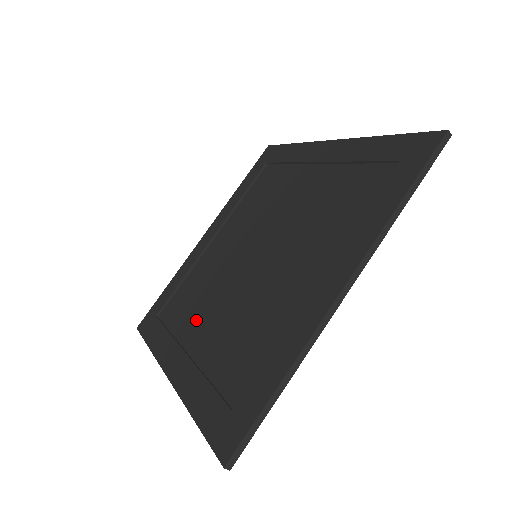
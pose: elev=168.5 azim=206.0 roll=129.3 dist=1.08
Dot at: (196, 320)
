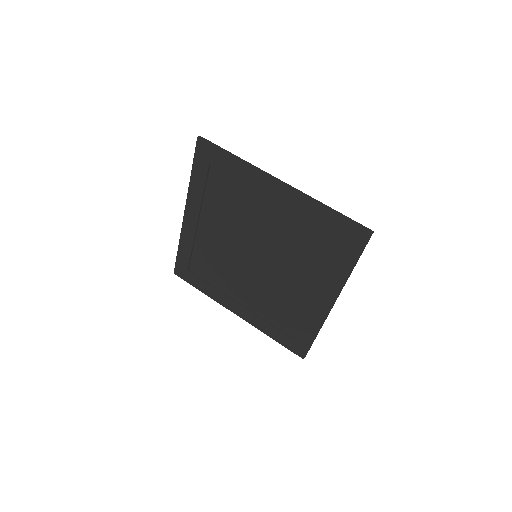
Dot at: (232, 285)
